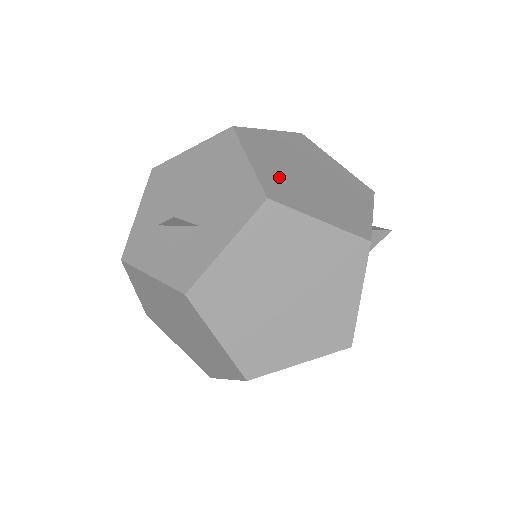
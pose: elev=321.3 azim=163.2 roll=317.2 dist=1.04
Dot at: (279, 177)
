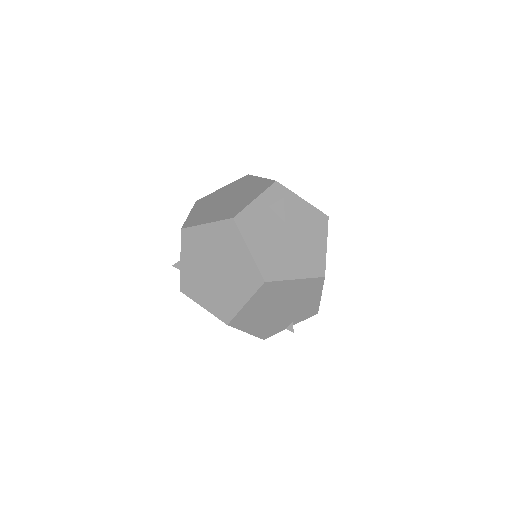
Dot at: (200, 213)
